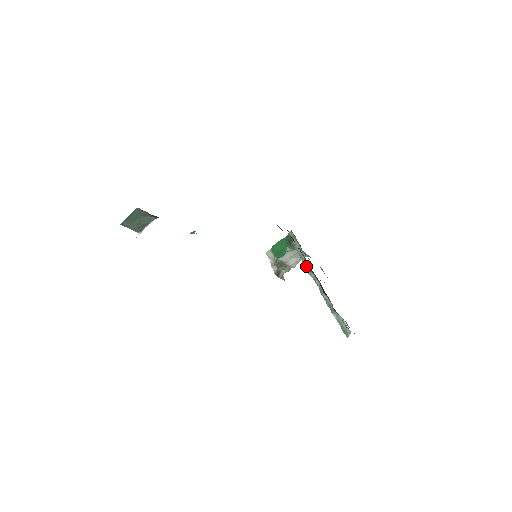
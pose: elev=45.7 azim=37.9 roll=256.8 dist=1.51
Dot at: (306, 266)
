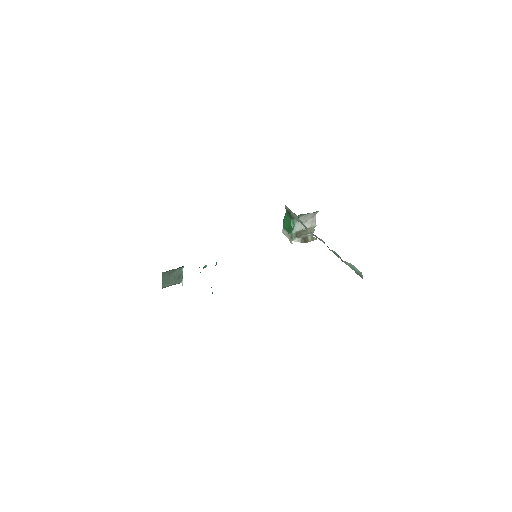
Dot at: occluded
